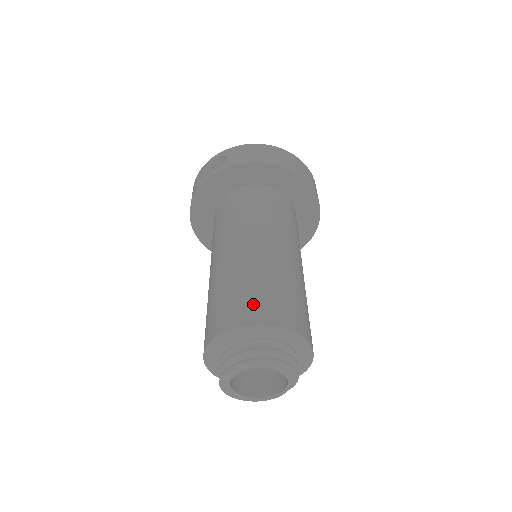
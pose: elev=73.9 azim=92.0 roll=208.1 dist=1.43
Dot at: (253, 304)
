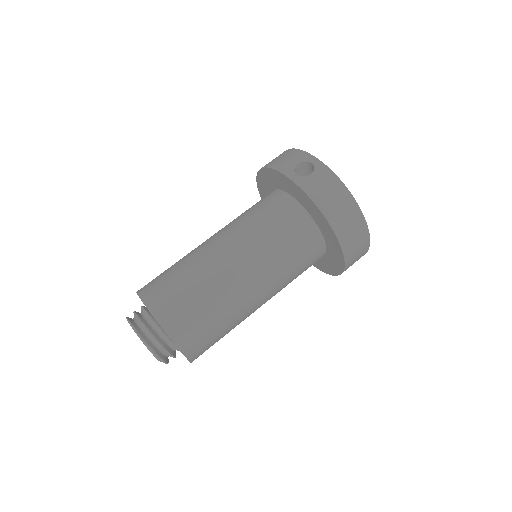
Dot at: (177, 311)
